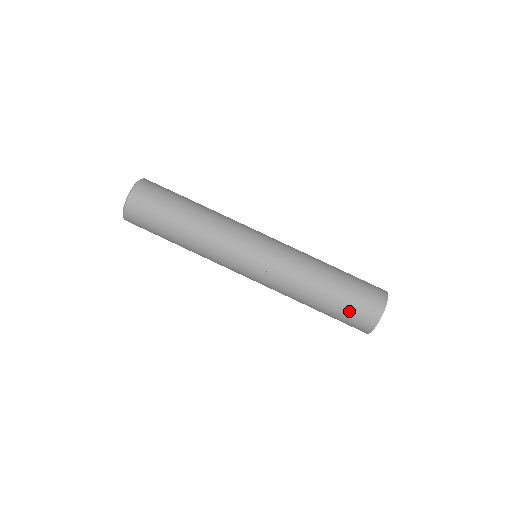
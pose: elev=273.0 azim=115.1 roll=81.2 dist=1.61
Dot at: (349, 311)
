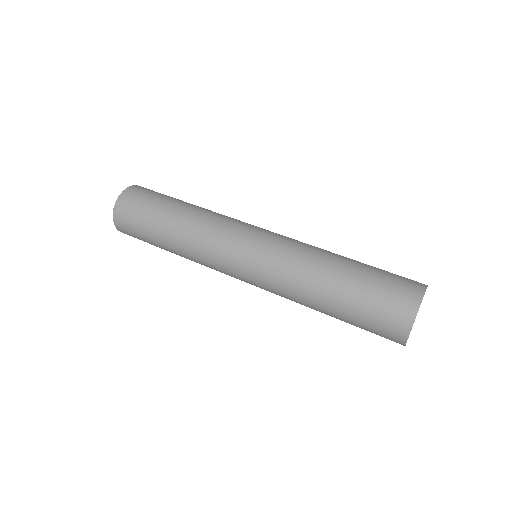
Dot at: (372, 305)
